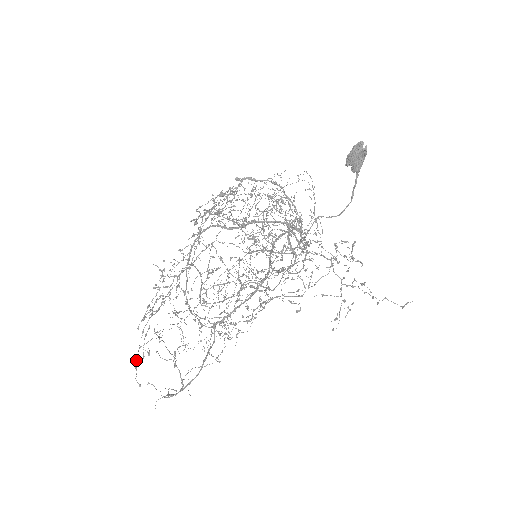
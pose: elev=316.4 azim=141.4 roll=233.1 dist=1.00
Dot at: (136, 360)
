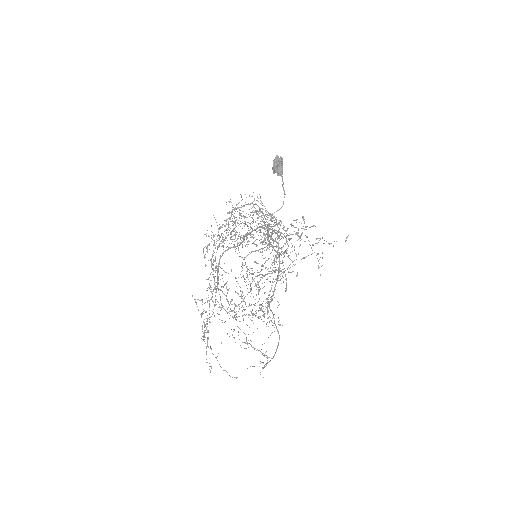
Dot at: occluded
